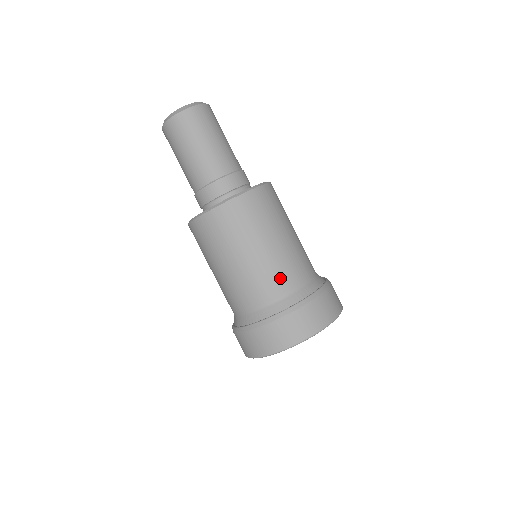
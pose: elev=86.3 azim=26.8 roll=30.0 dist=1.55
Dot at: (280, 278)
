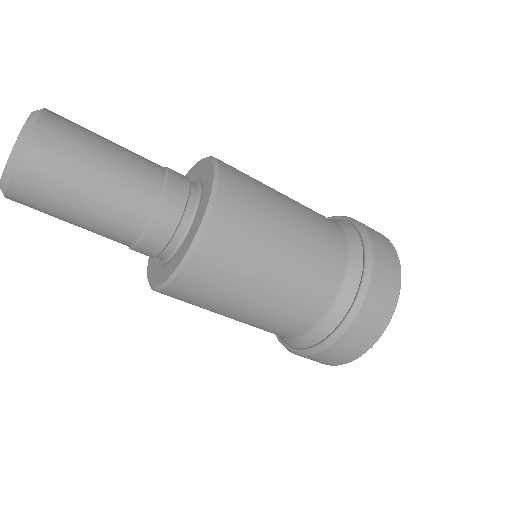
Dot at: (292, 321)
